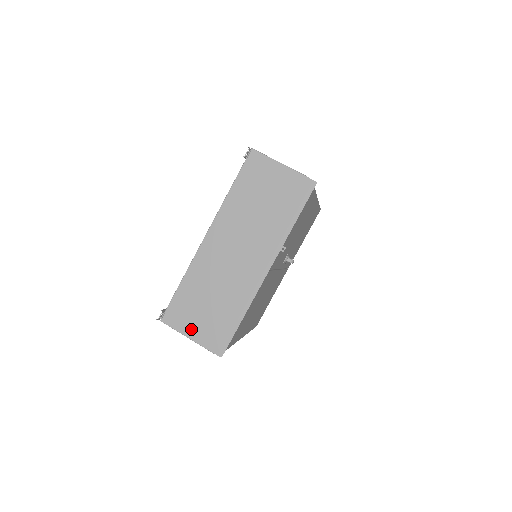
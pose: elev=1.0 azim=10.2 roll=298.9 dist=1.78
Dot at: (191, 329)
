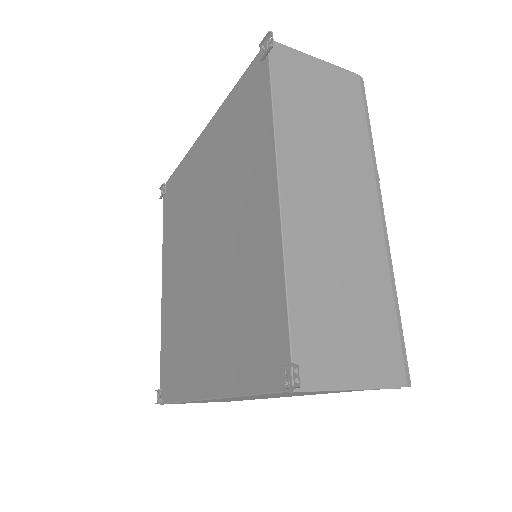
Dot at: (349, 369)
